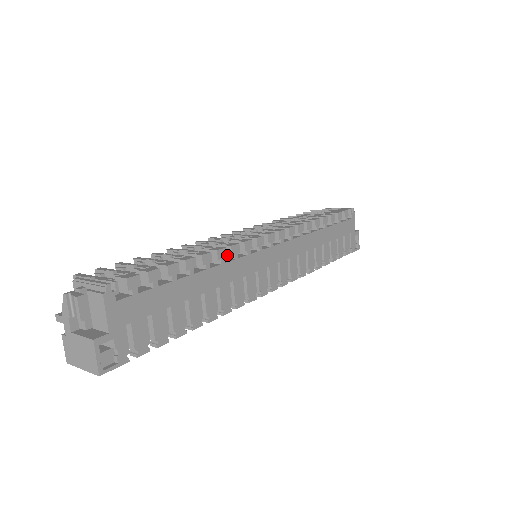
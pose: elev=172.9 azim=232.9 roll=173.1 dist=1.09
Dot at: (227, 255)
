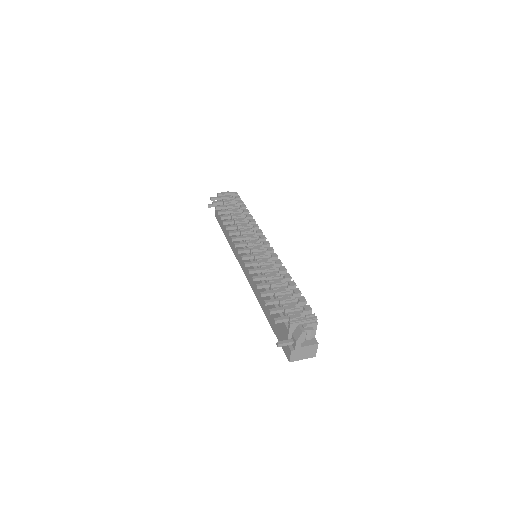
Dot at: occluded
